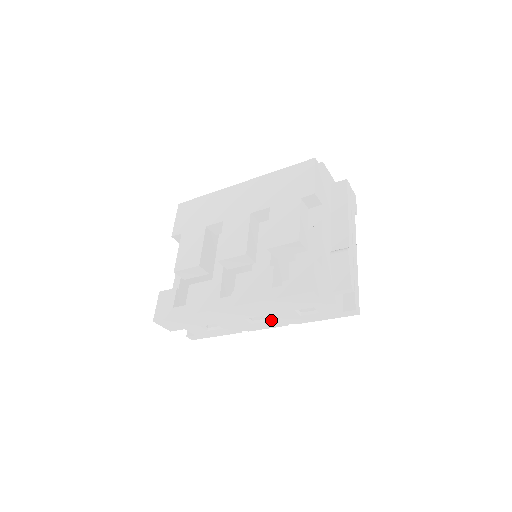
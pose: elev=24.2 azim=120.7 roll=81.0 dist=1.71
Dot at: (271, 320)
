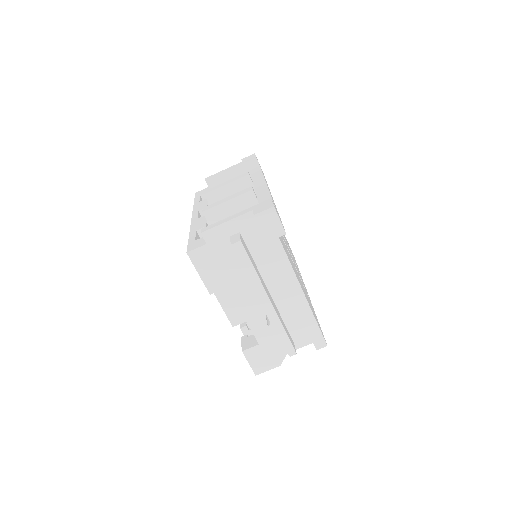
Dot at: occluded
